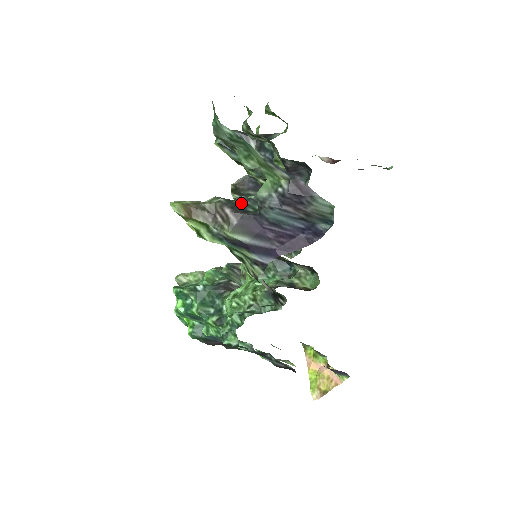
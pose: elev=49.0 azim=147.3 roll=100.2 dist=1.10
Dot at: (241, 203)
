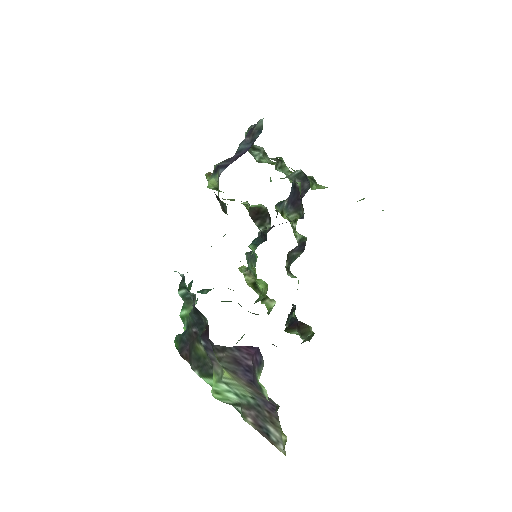
Dot at: occluded
